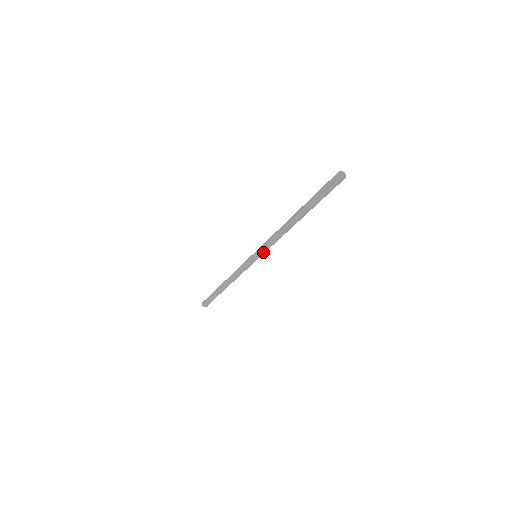
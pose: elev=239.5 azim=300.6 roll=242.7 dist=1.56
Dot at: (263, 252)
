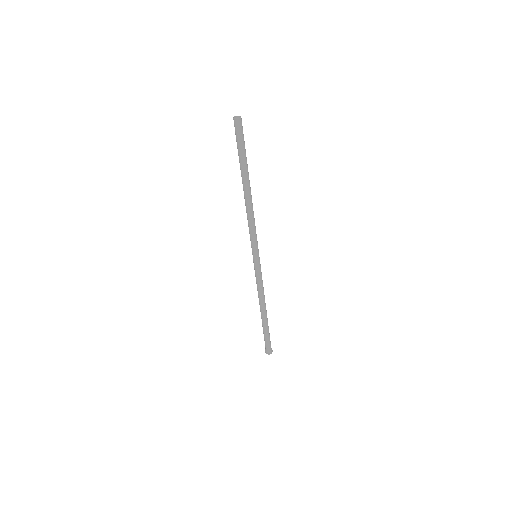
Dot at: (255, 245)
